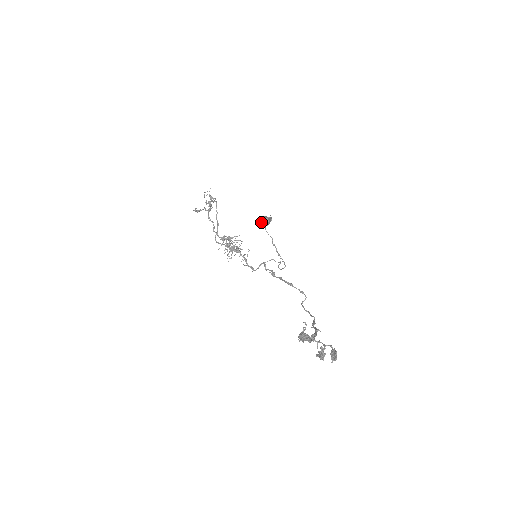
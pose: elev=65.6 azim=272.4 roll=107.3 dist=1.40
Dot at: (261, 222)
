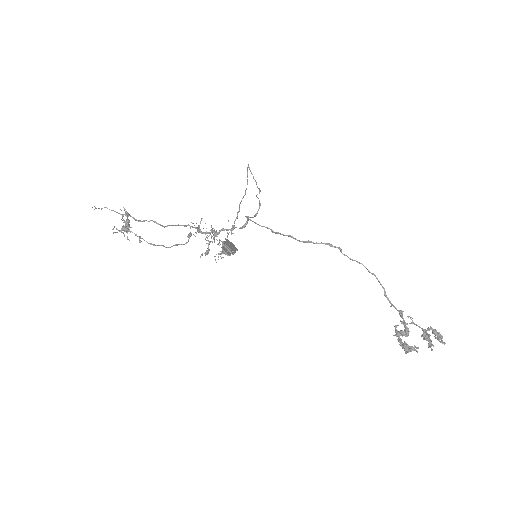
Dot at: (226, 251)
